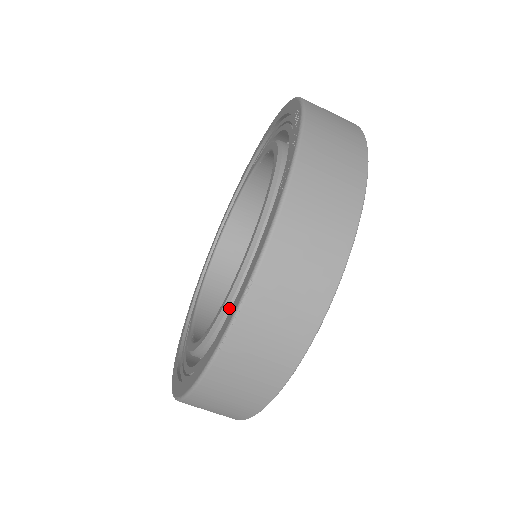
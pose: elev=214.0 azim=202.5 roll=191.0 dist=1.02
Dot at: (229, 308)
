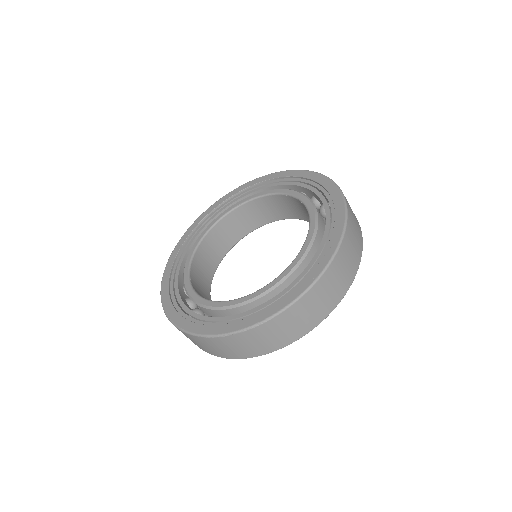
Dot at: (242, 306)
